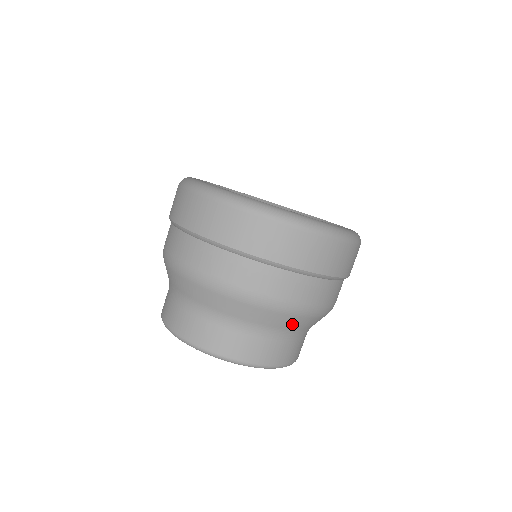
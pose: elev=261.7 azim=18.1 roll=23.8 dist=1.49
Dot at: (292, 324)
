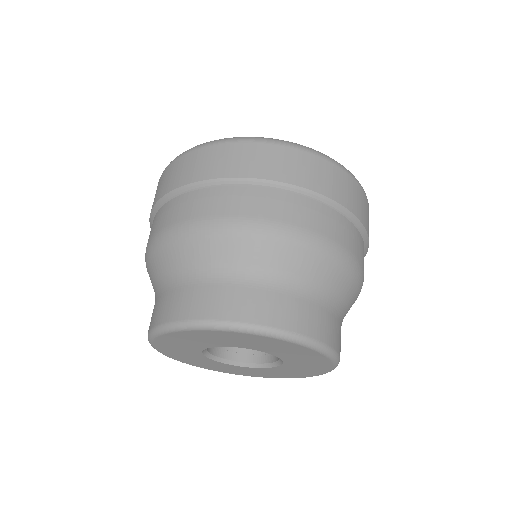
Dot at: (351, 304)
